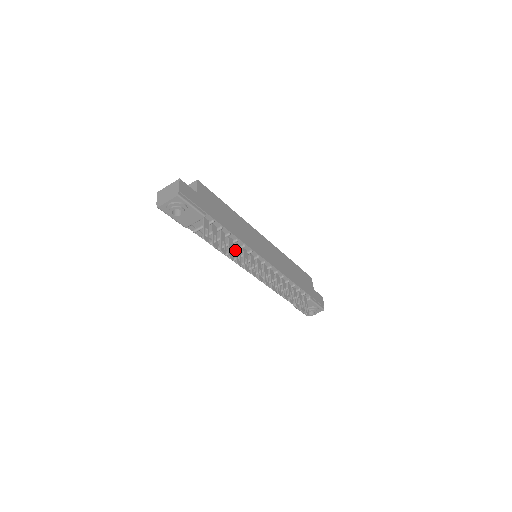
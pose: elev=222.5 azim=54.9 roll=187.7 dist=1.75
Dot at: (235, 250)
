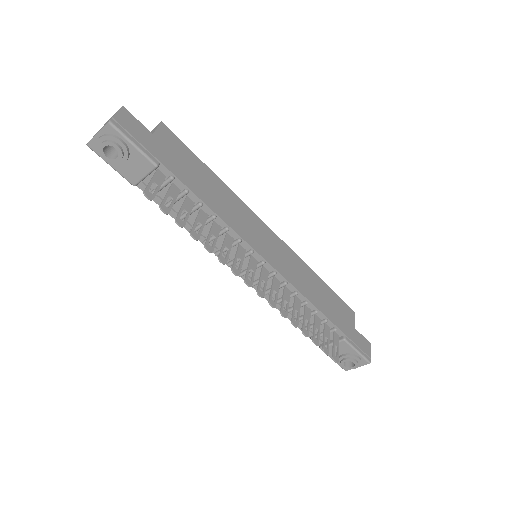
Dot at: occluded
